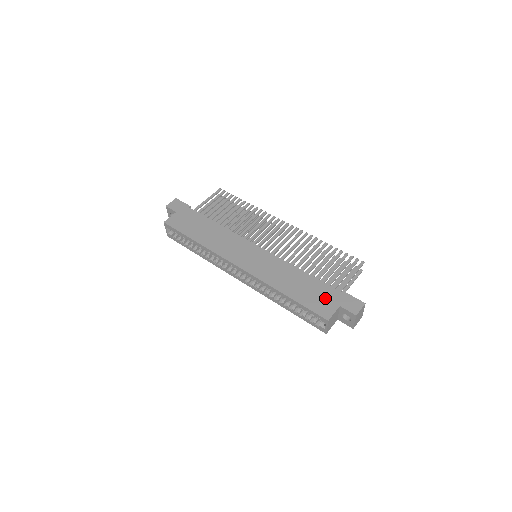
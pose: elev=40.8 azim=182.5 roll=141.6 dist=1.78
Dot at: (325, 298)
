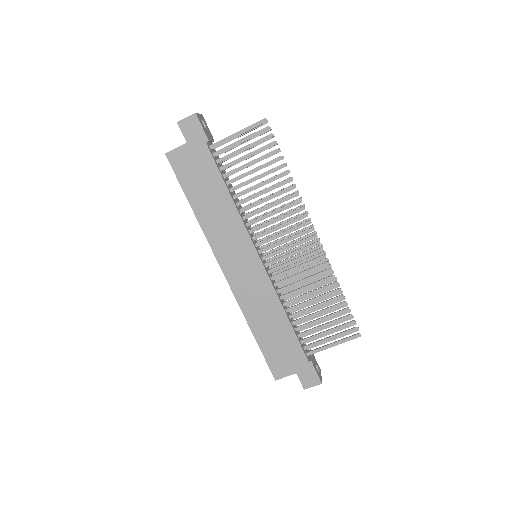
Dot at: (288, 358)
